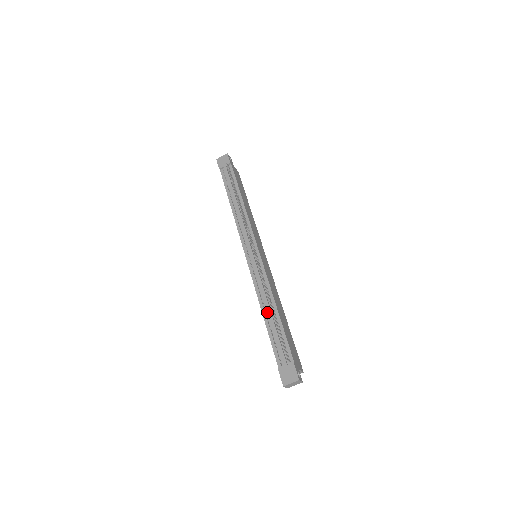
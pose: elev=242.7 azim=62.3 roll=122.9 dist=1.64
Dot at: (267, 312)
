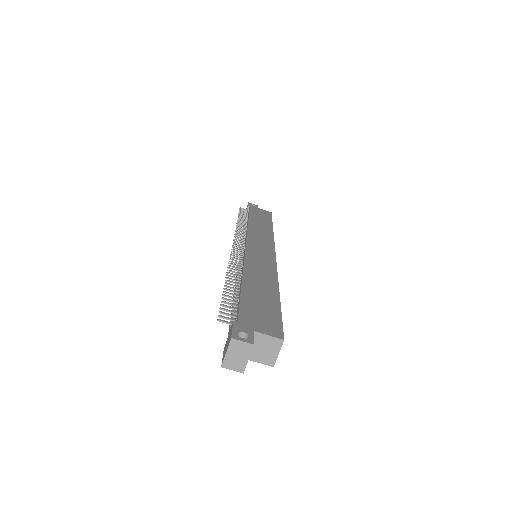
Dot at: occluded
